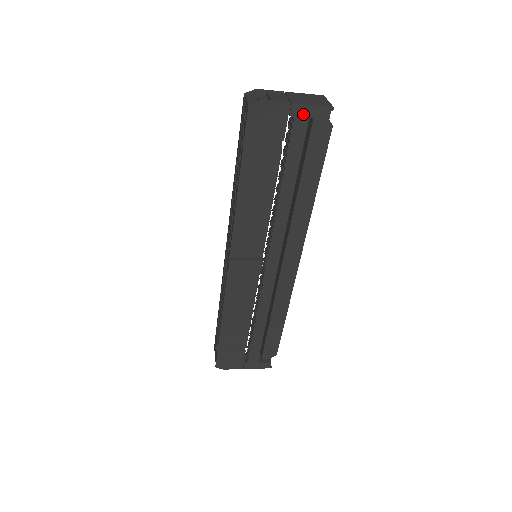
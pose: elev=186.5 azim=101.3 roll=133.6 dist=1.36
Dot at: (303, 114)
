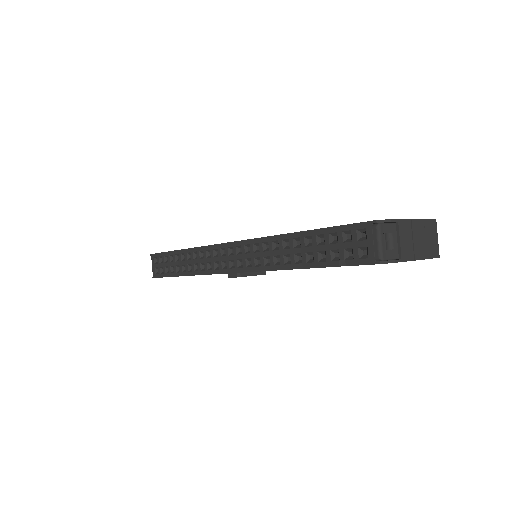
Dot at: occluded
